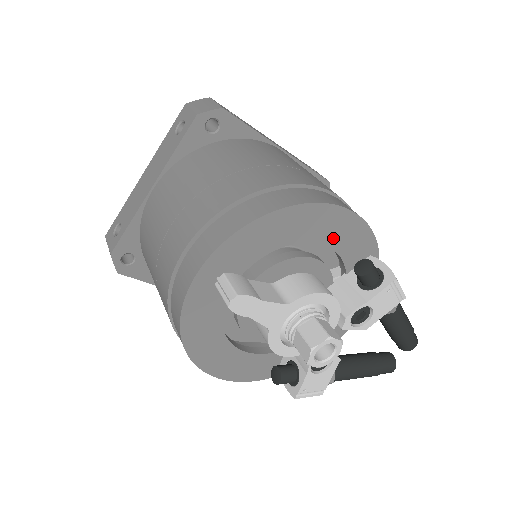
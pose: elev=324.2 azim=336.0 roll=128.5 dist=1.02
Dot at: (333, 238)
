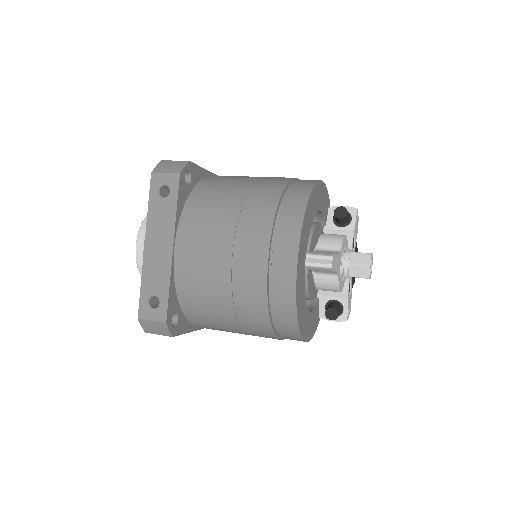
Dot at: (321, 204)
